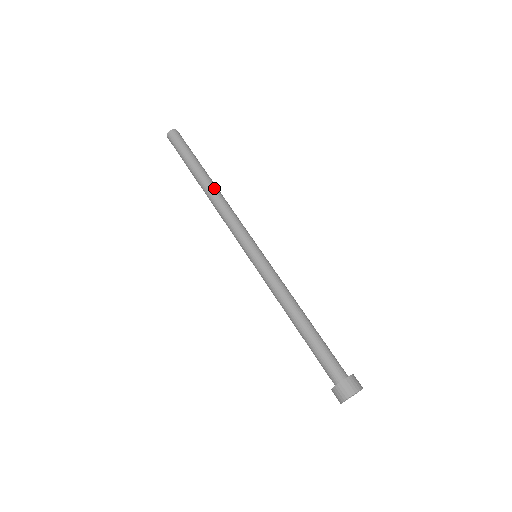
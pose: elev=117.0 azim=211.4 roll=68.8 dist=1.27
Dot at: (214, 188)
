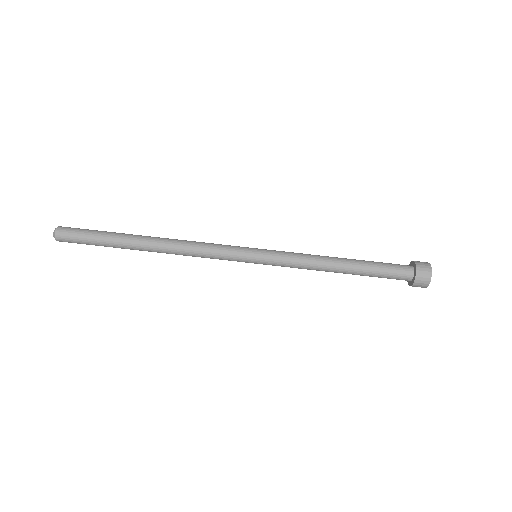
Dot at: (159, 243)
